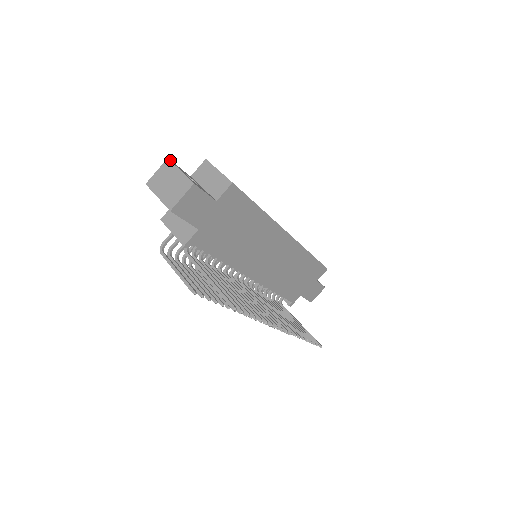
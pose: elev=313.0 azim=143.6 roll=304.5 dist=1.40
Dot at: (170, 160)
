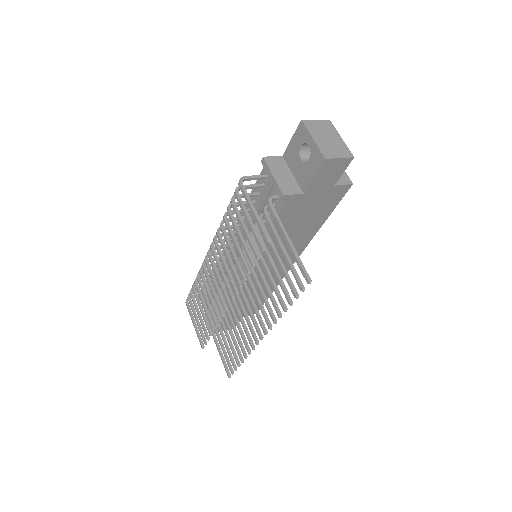
Dot at: (330, 123)
